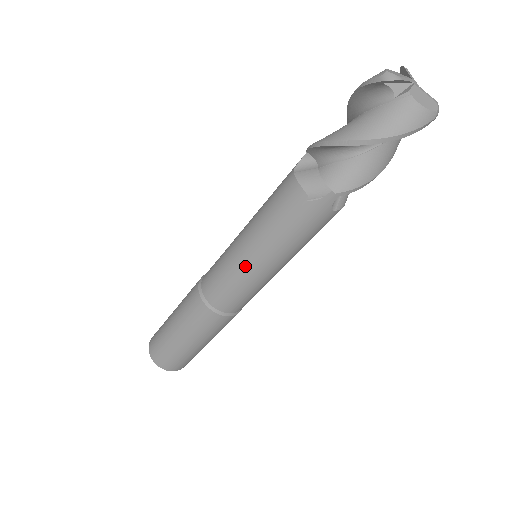
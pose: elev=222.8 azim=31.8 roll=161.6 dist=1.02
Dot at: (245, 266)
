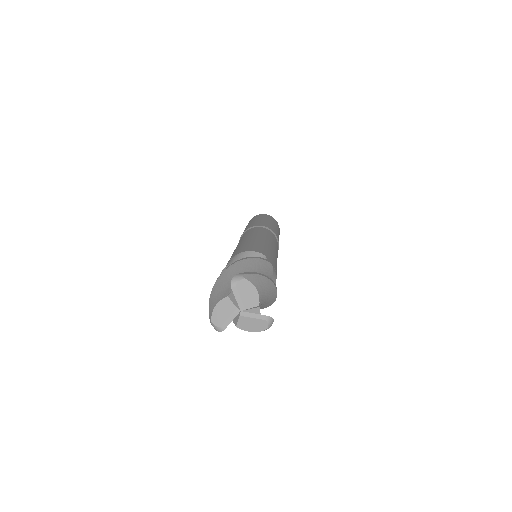
Dot at: occluded
